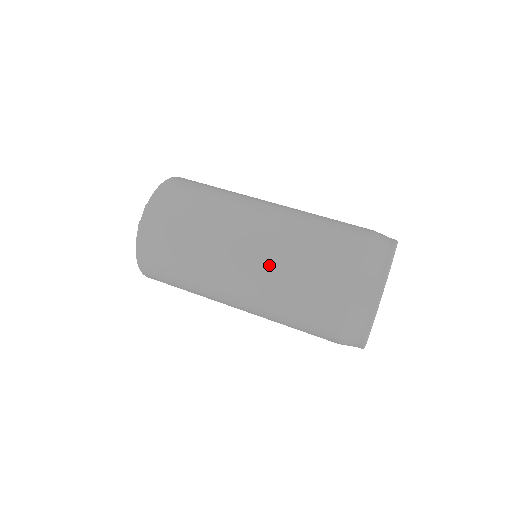
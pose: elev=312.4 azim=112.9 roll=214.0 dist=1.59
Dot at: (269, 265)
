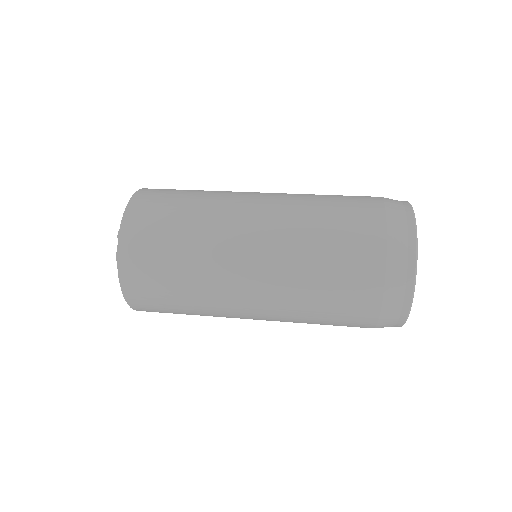
Dot at: (283, 267)
